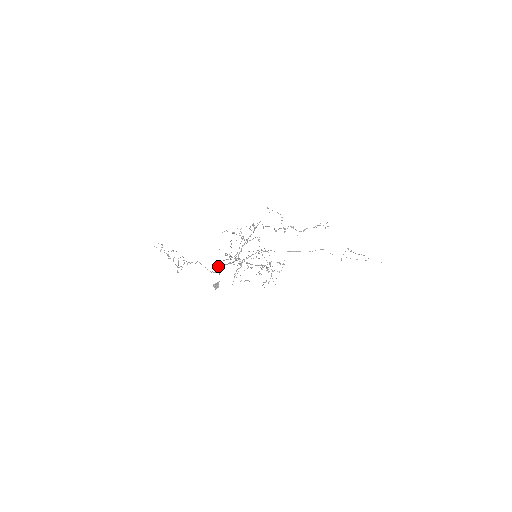
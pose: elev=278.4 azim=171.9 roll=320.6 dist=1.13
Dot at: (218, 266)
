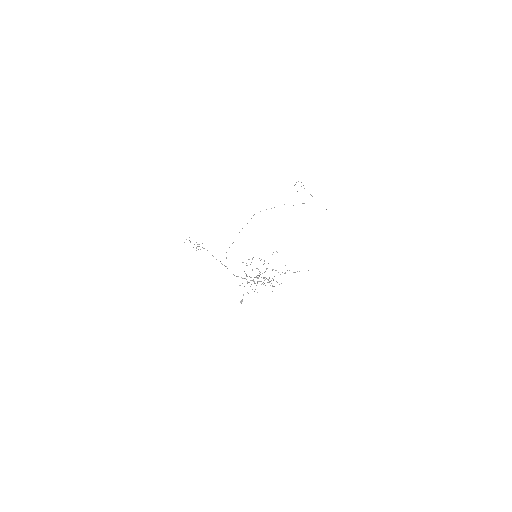
Dot at: (237, 276)
